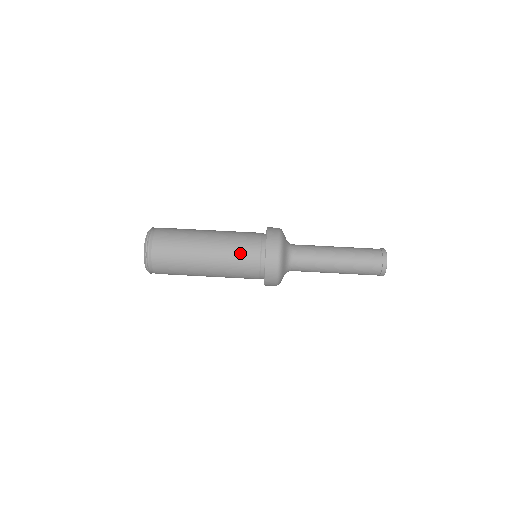
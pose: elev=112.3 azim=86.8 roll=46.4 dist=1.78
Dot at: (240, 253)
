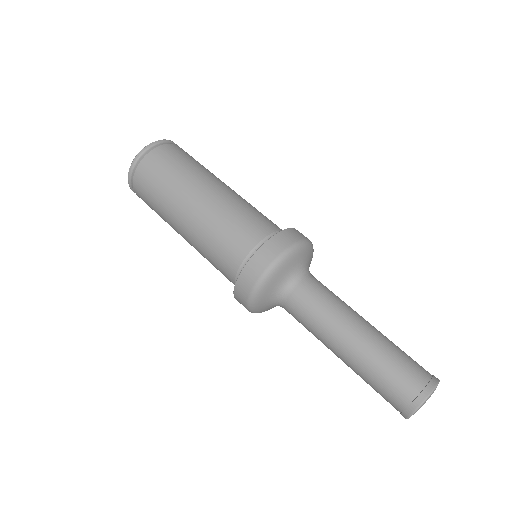
Dot at: (226, 234)
